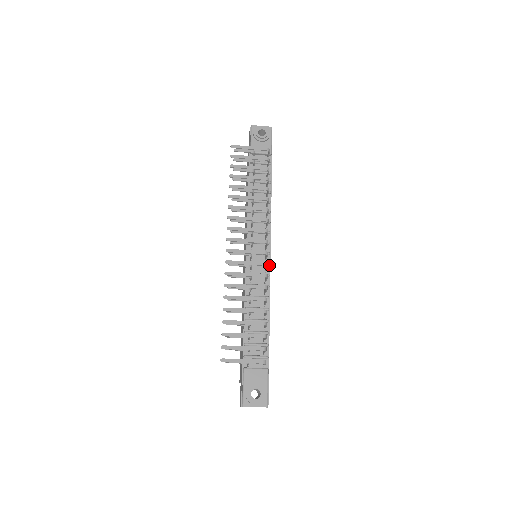
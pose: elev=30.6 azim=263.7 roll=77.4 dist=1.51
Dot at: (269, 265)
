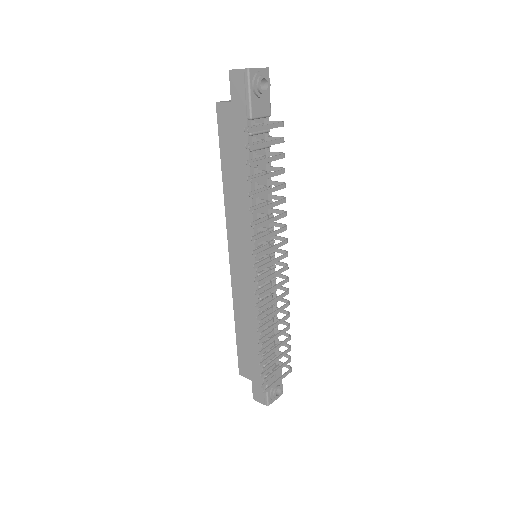
Dot at: (274, 266)
